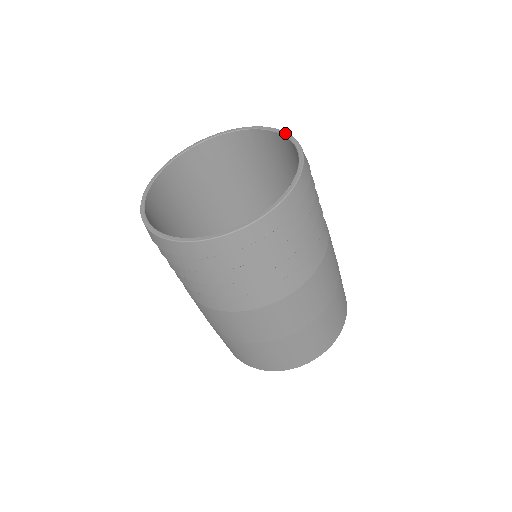
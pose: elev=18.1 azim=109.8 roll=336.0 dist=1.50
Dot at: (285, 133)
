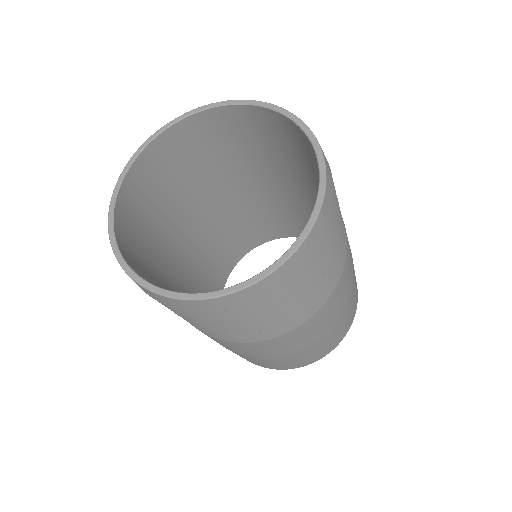
Dot at: (316, 145)
